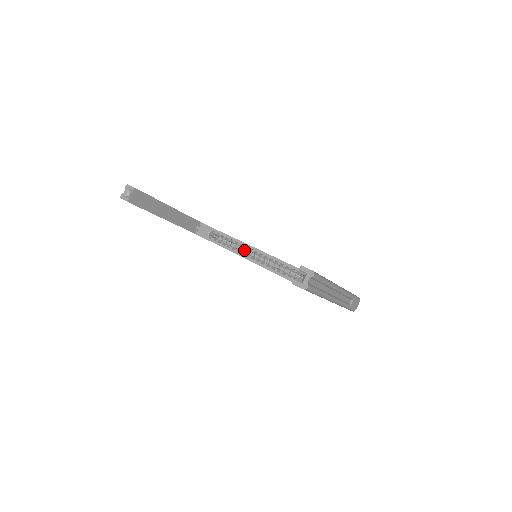
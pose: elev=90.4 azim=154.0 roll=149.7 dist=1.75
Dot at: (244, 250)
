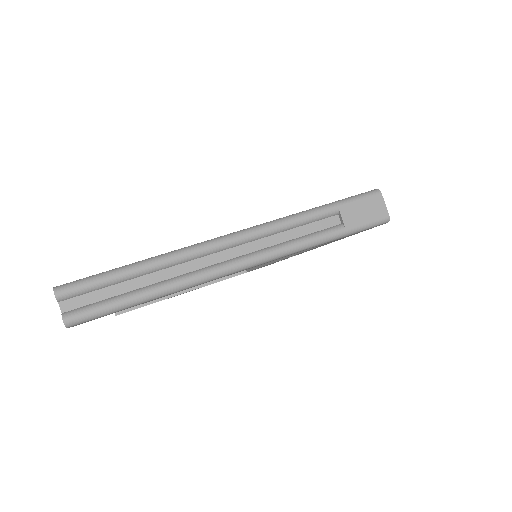
Dot at: occluded
